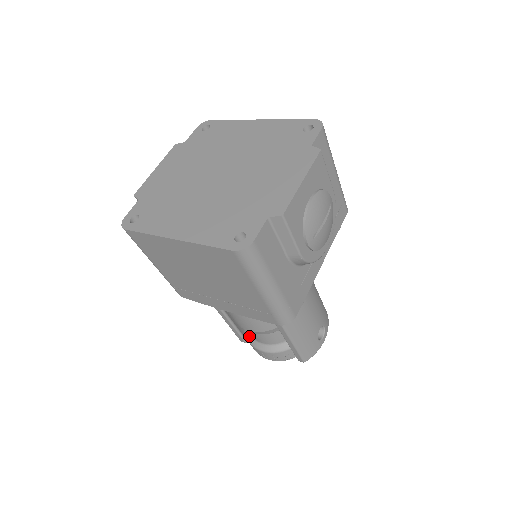
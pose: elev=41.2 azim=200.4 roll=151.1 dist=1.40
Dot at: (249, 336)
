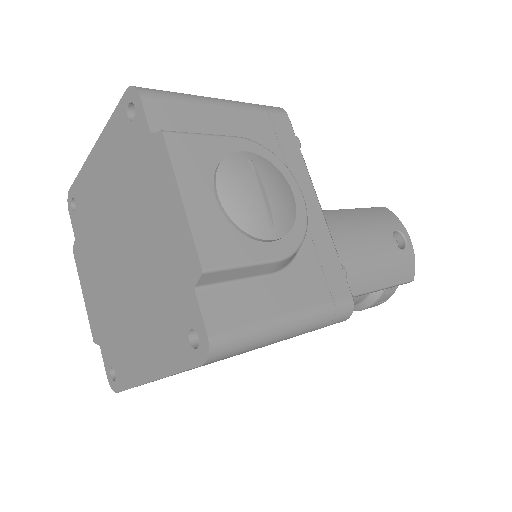
Dot at: occluded
